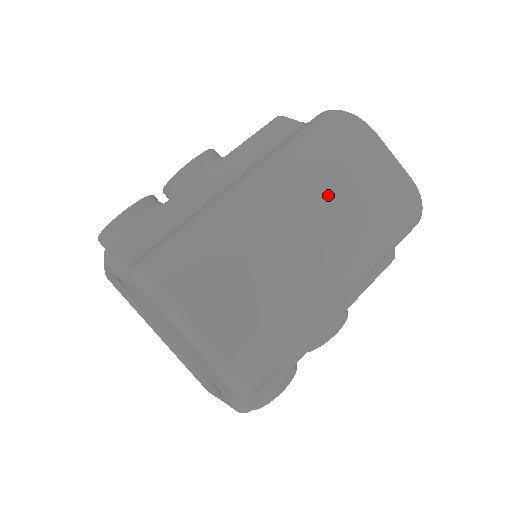
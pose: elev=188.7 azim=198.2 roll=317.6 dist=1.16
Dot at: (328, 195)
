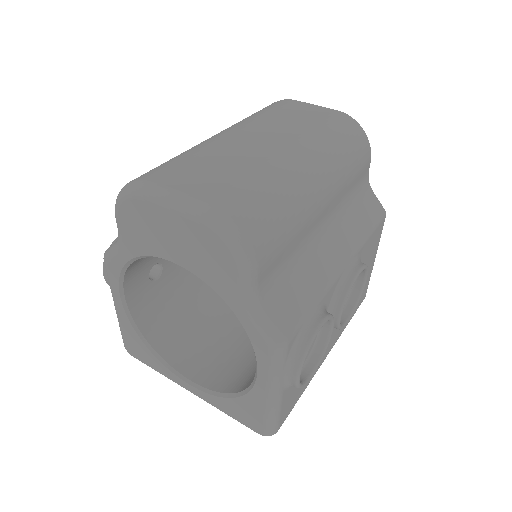
Dot at: (269, 124)
